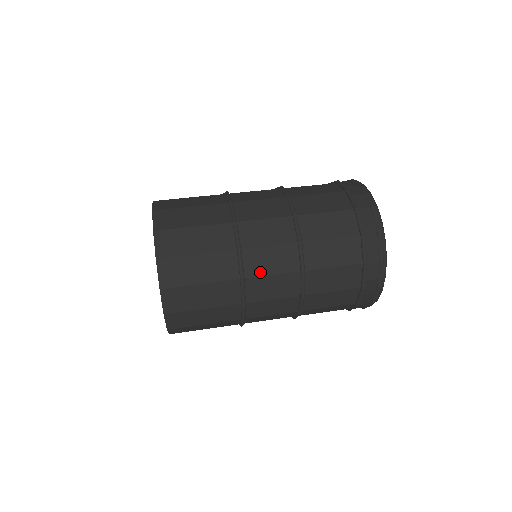
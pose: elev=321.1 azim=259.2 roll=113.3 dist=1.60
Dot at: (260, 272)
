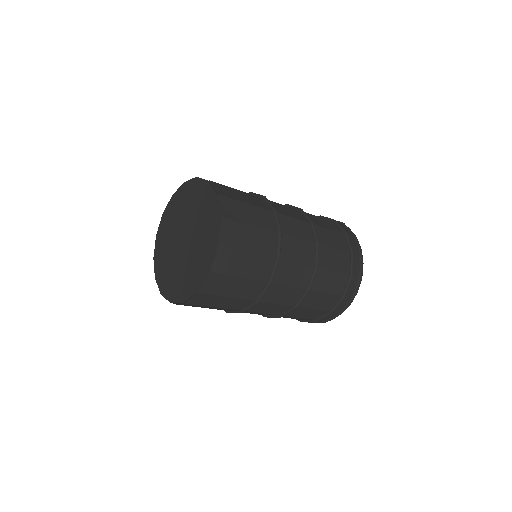
Dot at: (290, 257)
